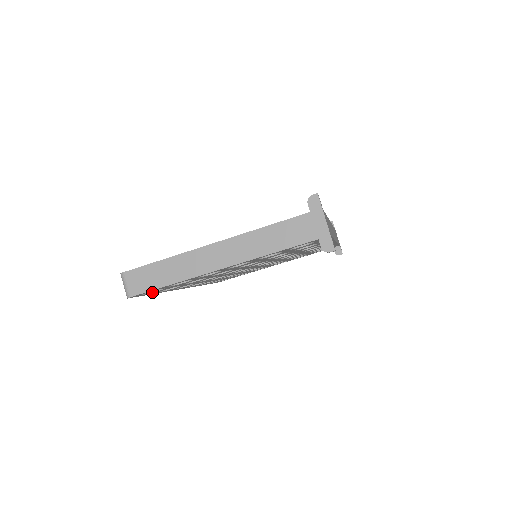
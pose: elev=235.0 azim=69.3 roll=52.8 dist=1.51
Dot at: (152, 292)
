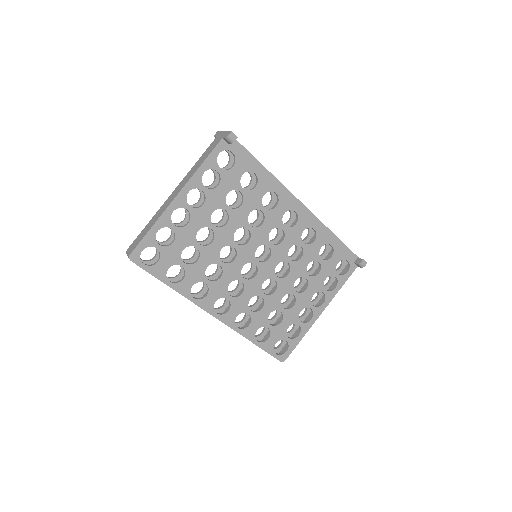
Dot at: (154, 264)
